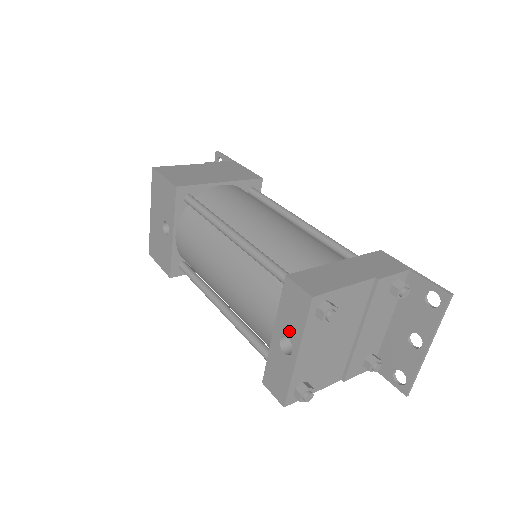
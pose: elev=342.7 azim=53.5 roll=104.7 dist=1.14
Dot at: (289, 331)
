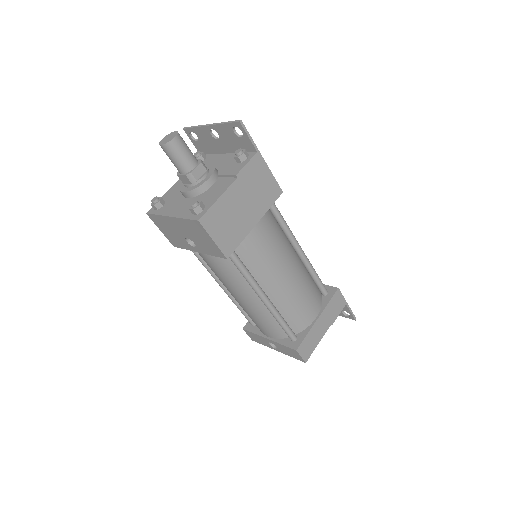
Dot at: (280, 349)
